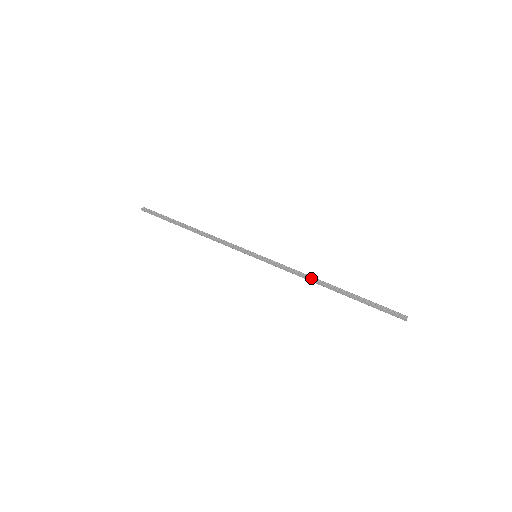
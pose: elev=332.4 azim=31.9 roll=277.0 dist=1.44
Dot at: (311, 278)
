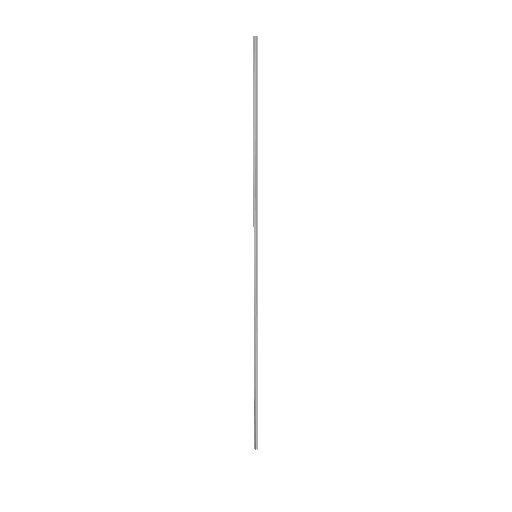
Dot at: (254, 337)
